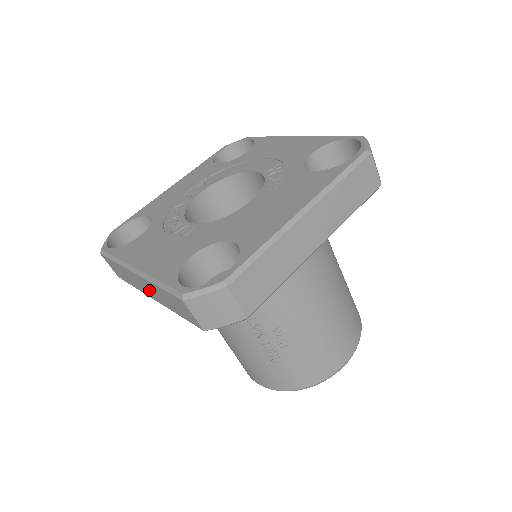
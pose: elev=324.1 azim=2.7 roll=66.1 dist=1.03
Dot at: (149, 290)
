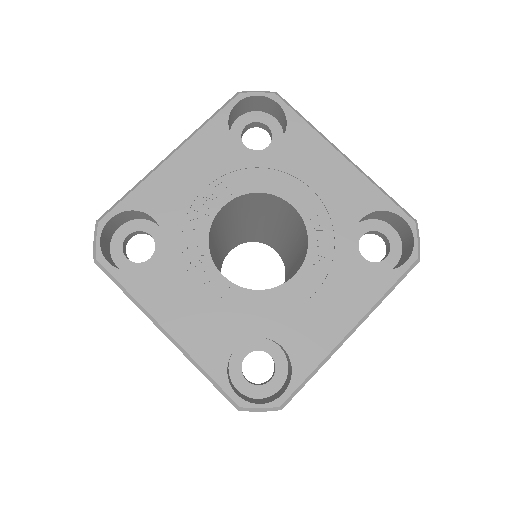
Dot at: occluded
